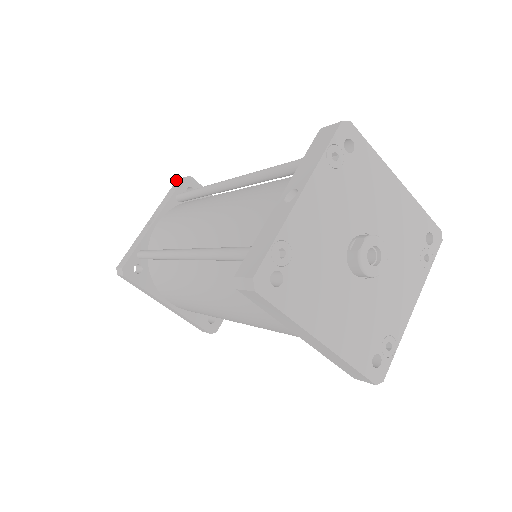
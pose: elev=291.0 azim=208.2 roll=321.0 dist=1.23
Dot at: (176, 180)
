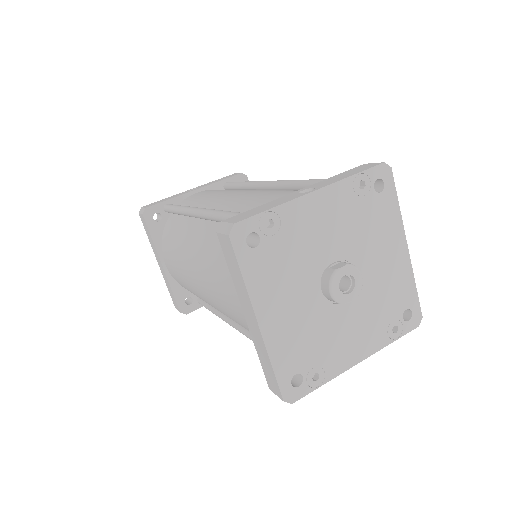
Dot at: (234, 173)
